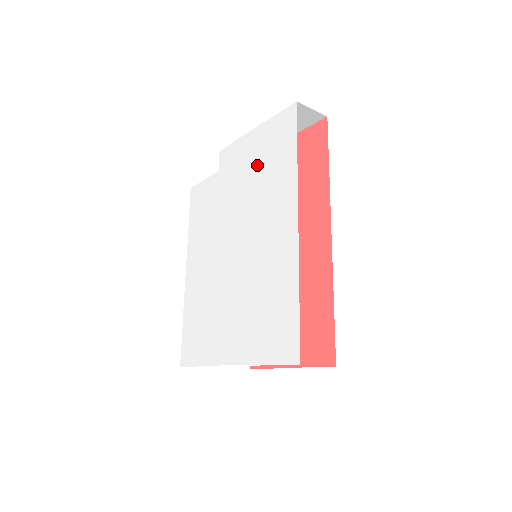
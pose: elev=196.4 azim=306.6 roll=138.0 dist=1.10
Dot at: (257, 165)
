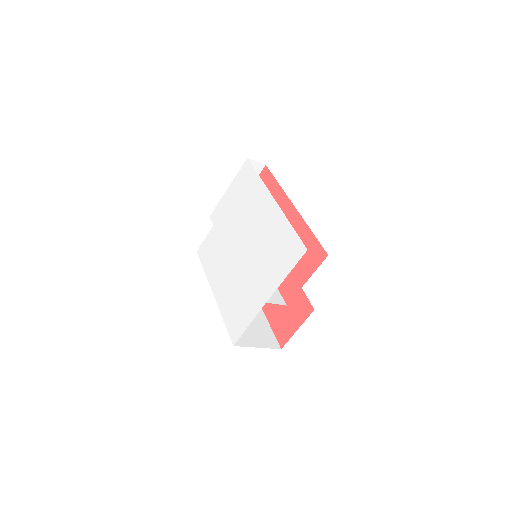
Dot at: (238, 200)
